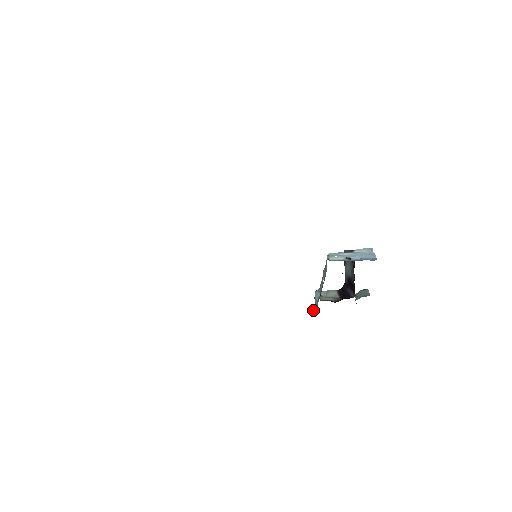
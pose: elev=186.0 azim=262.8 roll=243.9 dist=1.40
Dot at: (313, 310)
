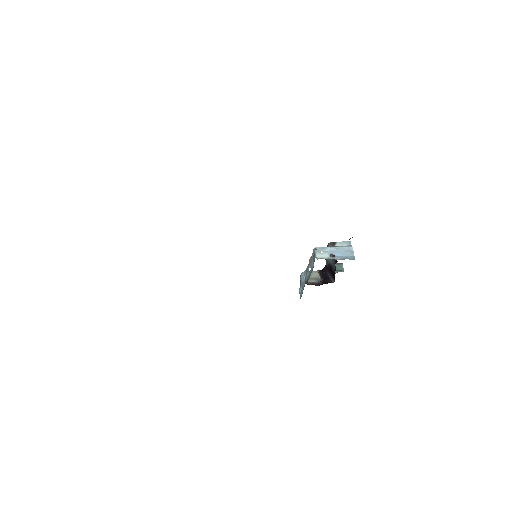
Dot at: (299, 288)
